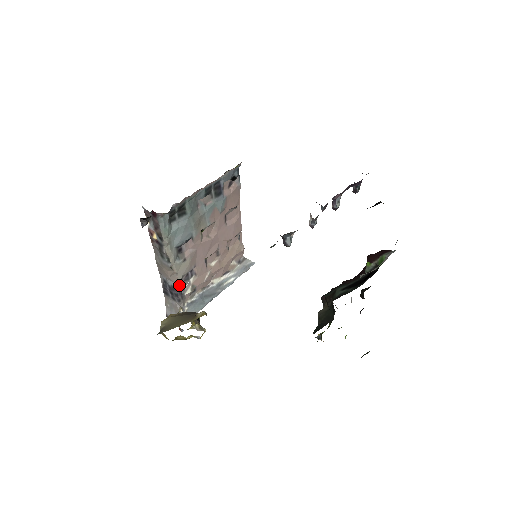
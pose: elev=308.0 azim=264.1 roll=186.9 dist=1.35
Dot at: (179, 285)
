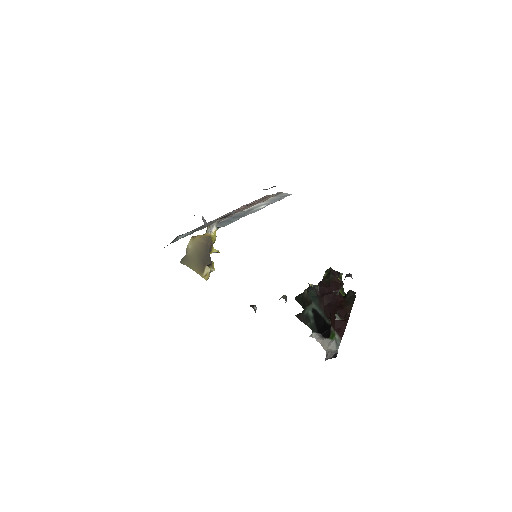
Dot at: occluded
